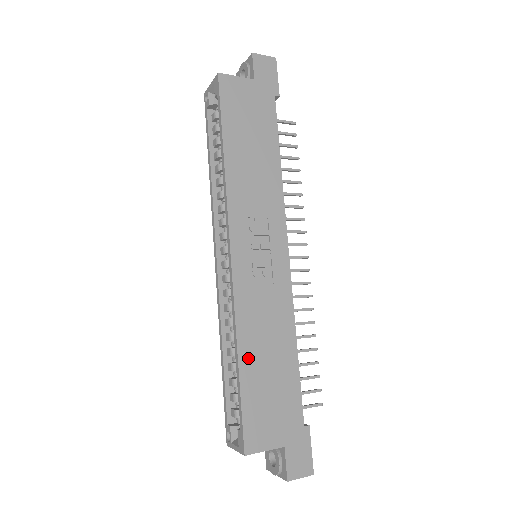
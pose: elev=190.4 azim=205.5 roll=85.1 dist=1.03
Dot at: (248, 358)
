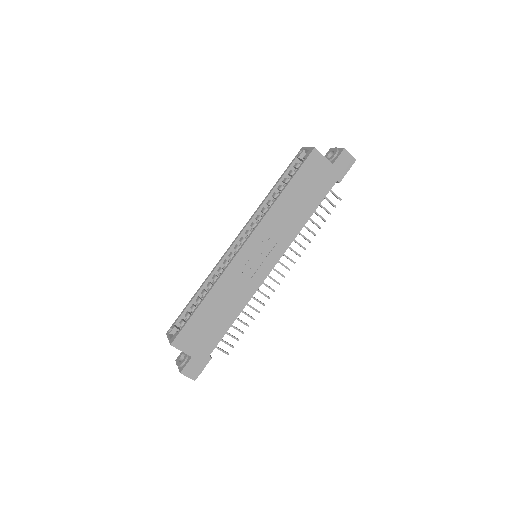
Dot at: (209, 303)
